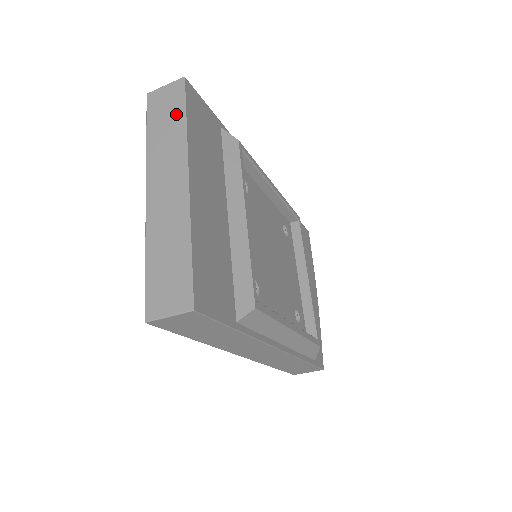
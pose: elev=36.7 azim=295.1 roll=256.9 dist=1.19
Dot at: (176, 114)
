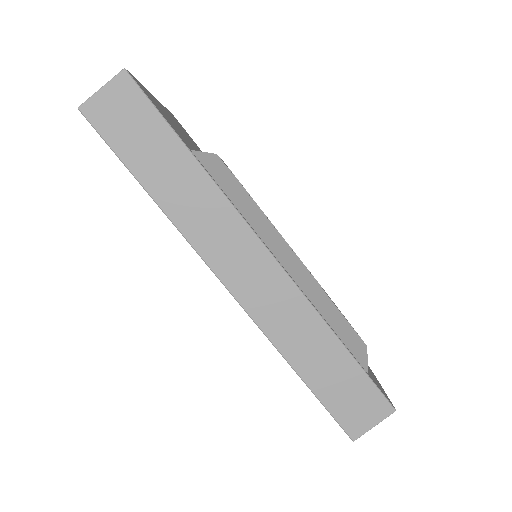
Dot at: occluded
